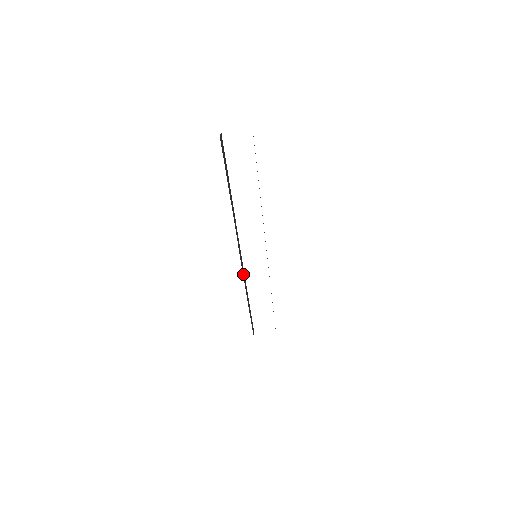
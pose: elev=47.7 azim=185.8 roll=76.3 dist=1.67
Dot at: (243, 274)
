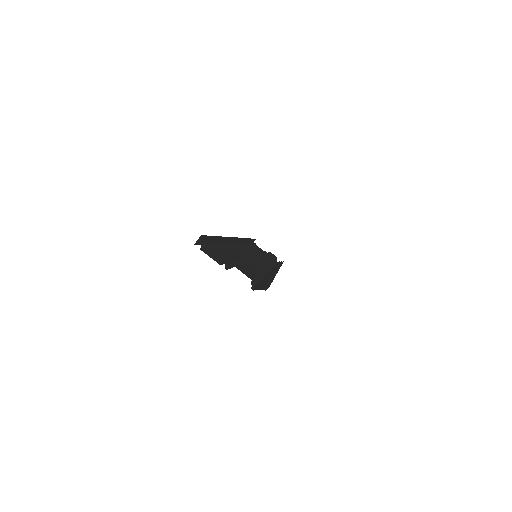
Dot at: (242, 240)
